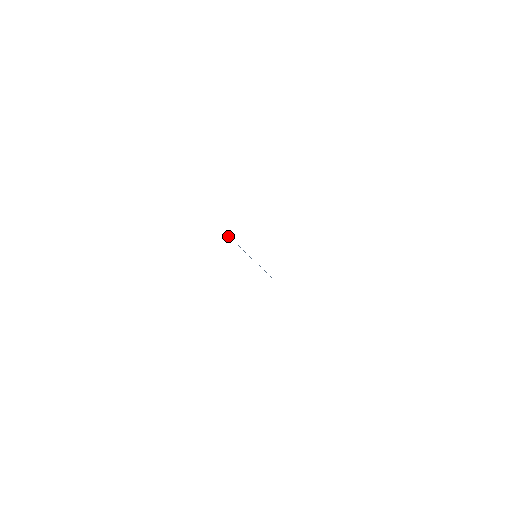
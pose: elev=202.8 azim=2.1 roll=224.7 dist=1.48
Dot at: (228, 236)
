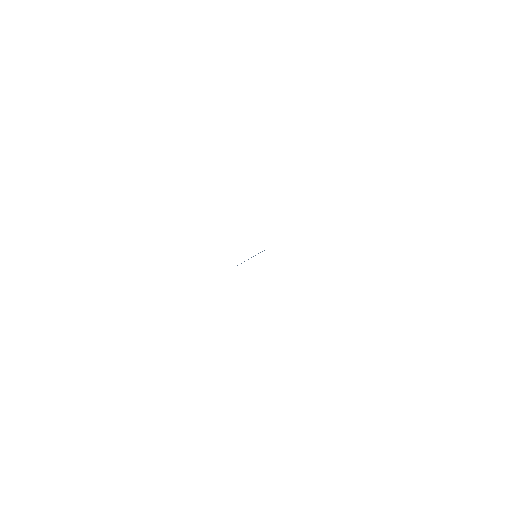
Dot at: occluded
